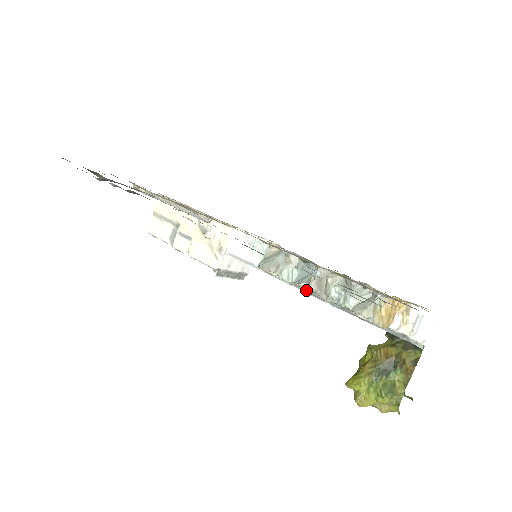
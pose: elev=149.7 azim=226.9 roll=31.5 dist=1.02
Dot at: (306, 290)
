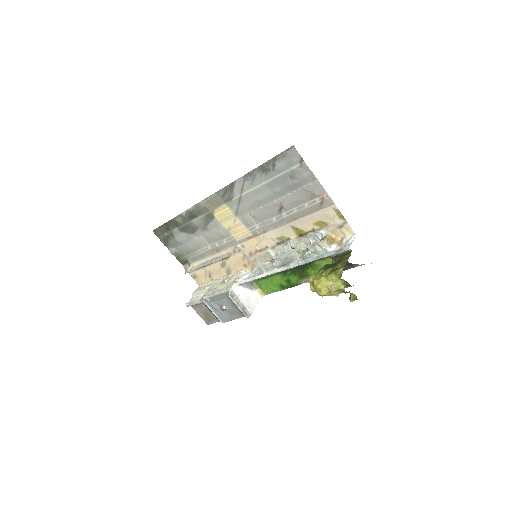
Dot at: (284, 253)
